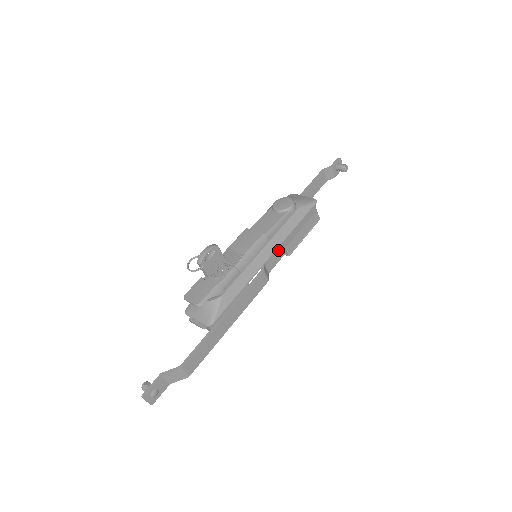
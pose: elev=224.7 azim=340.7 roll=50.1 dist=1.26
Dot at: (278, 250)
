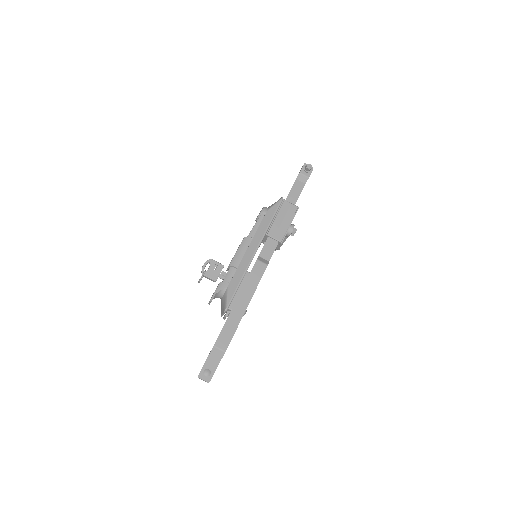
Dot at: (268, 243)
